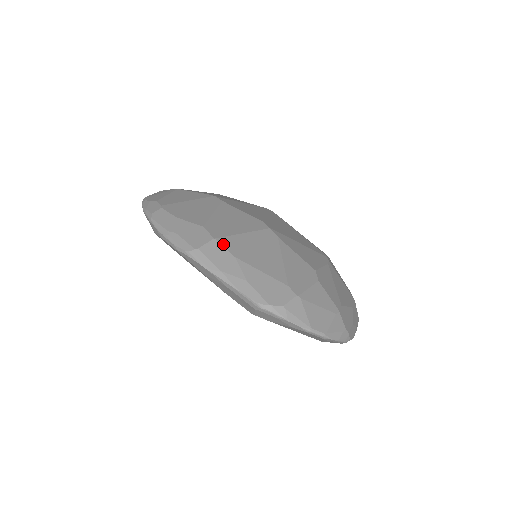
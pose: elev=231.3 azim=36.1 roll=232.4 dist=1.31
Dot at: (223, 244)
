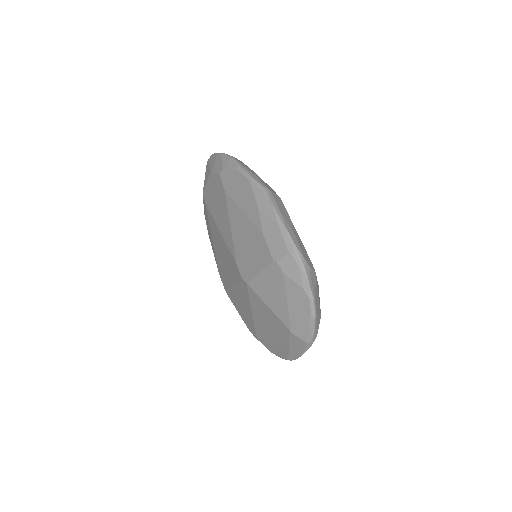
Dot at: occluded
